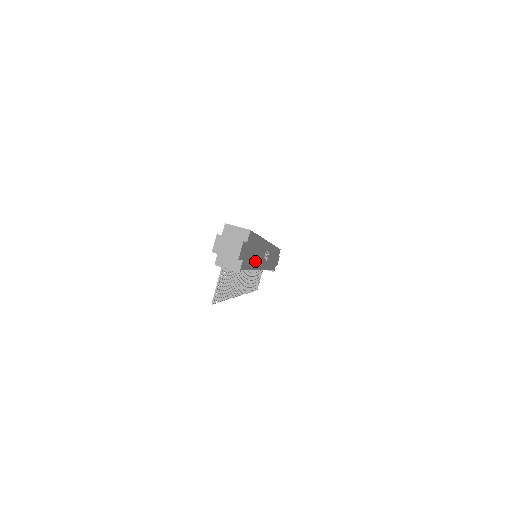
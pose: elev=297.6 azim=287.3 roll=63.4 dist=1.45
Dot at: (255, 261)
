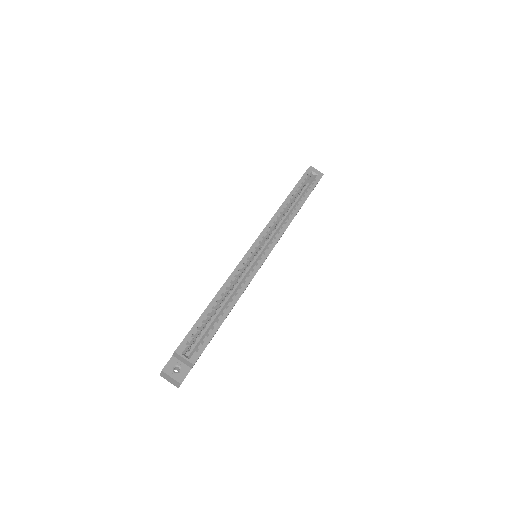
Dot at: occluded
